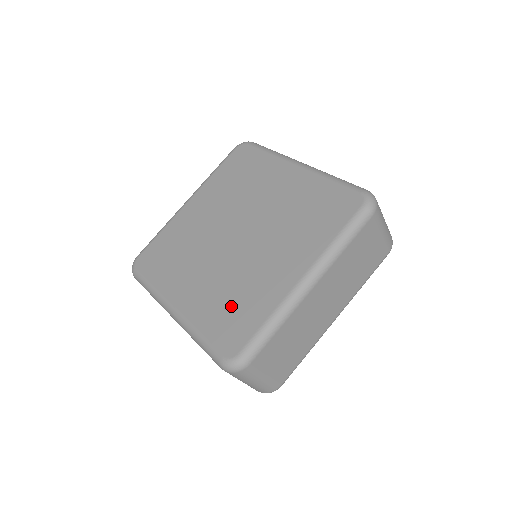
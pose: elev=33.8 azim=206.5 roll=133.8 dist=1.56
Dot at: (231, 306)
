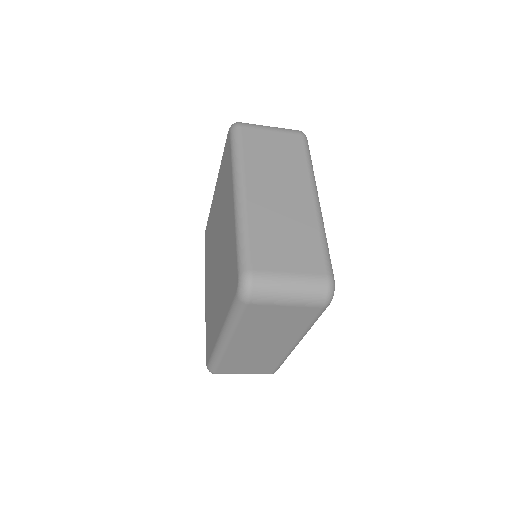
Dot at: (210, 323)
